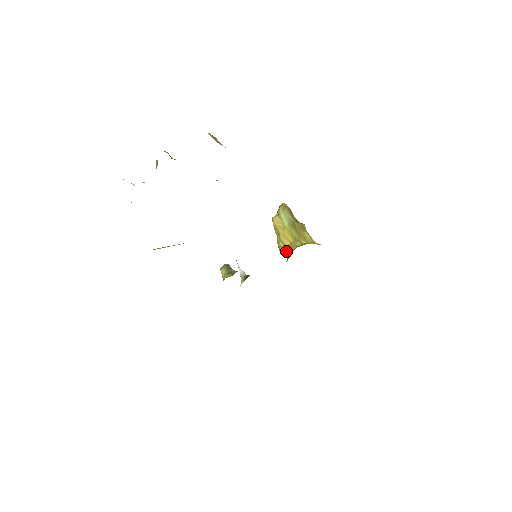
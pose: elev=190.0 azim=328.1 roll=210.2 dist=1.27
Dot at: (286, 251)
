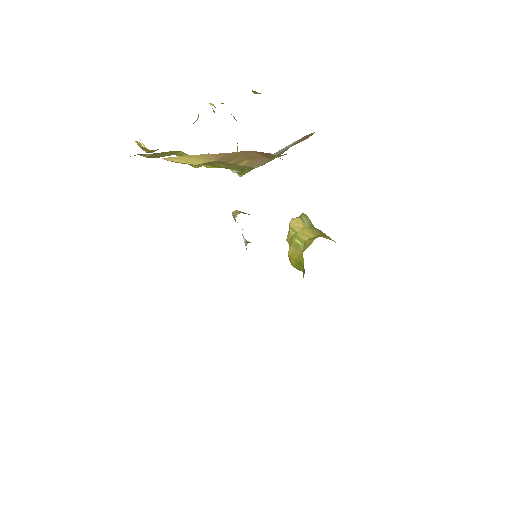
Dot at: (303, 245)
